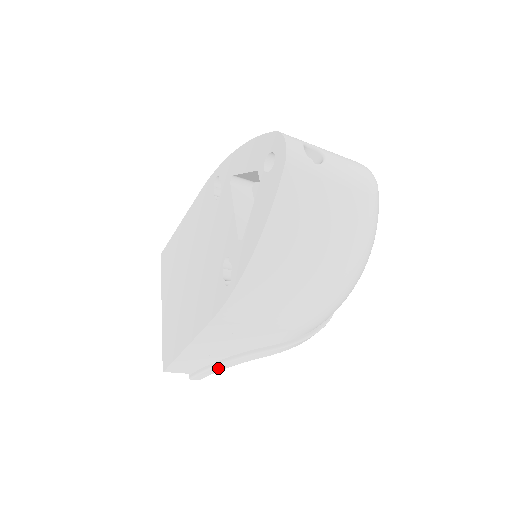
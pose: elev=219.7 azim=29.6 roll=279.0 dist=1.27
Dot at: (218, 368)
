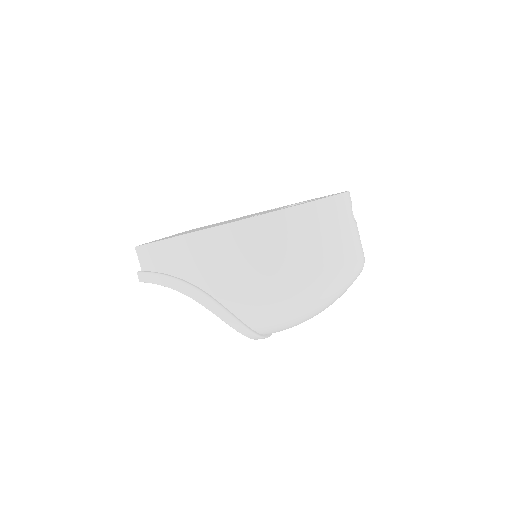
Dot at: (165, 280)
